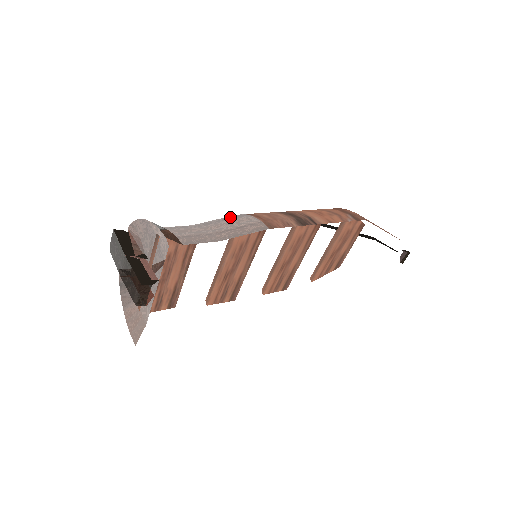
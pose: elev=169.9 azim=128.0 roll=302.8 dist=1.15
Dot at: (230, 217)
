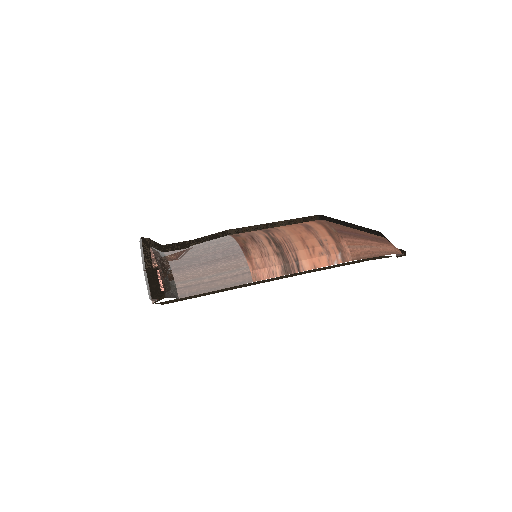
Dot at: (229, 255)
